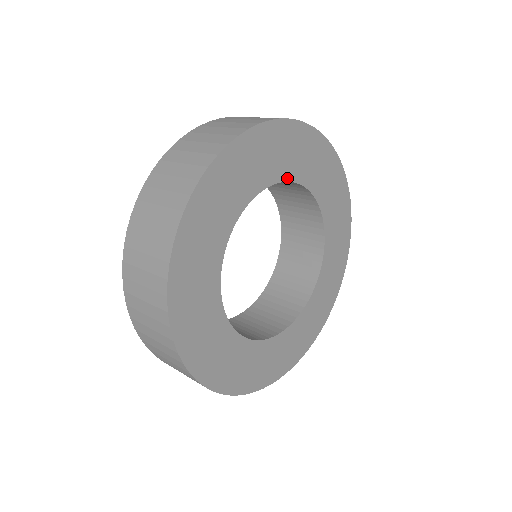
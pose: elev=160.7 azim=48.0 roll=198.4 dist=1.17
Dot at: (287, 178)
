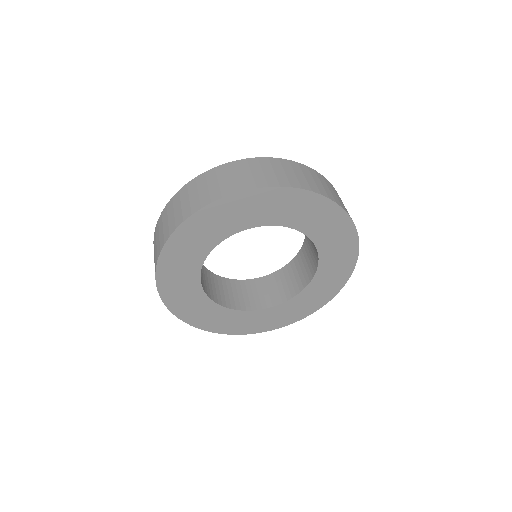
Dot at: (268, 223)
